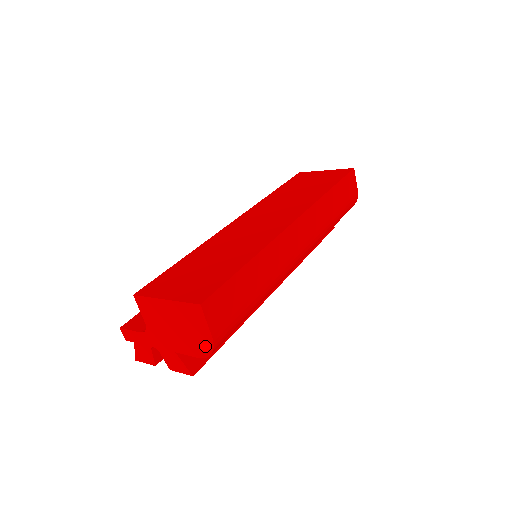
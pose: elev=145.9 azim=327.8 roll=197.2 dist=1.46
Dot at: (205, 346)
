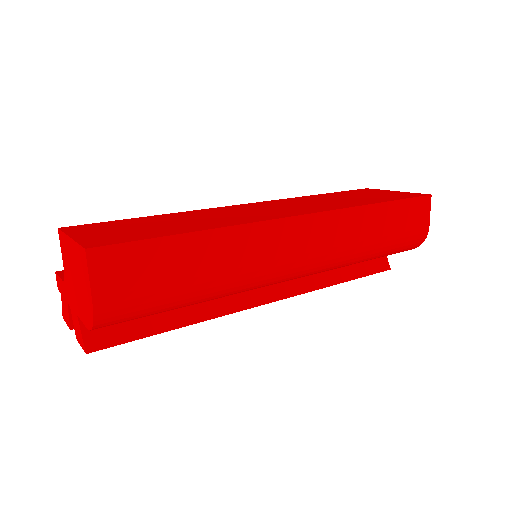
Dot at: (89, 313)
